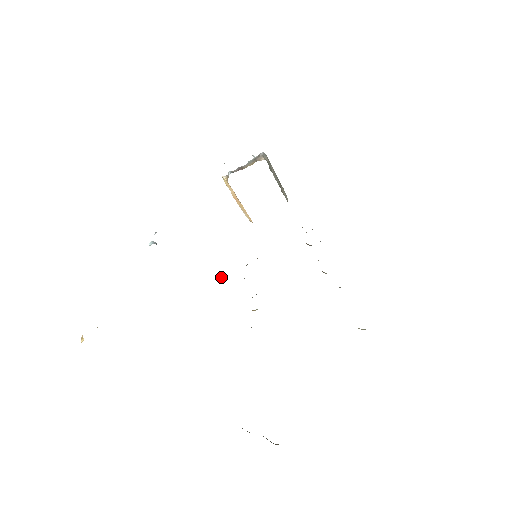
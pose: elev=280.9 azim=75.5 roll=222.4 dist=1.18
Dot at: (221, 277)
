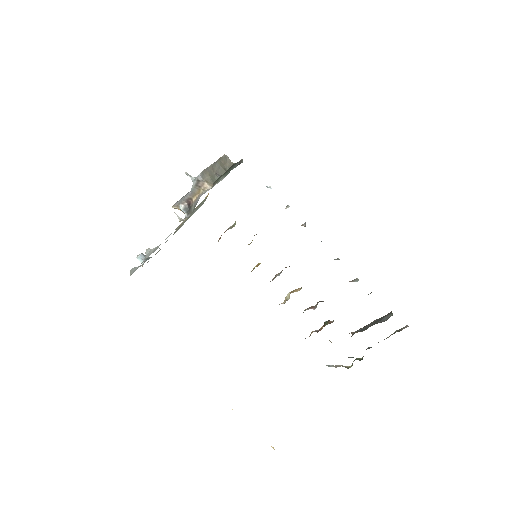
Dot at: occluded
